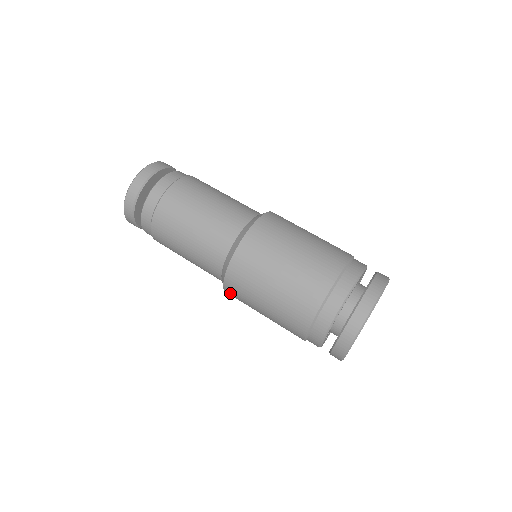
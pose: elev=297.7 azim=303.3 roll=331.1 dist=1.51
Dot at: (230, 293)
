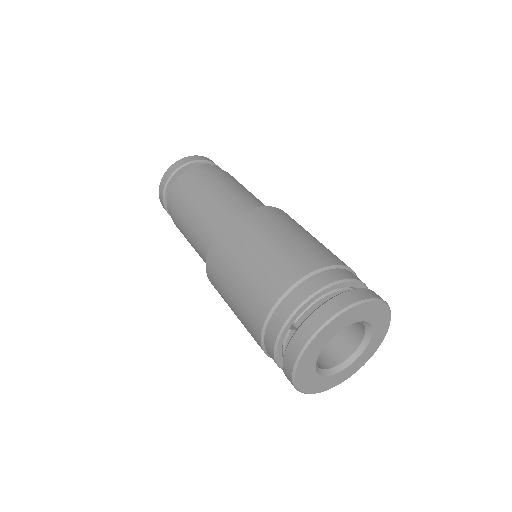
Dot at: occluded
